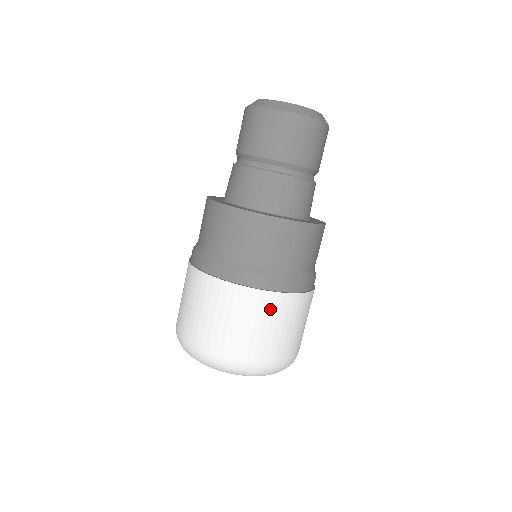
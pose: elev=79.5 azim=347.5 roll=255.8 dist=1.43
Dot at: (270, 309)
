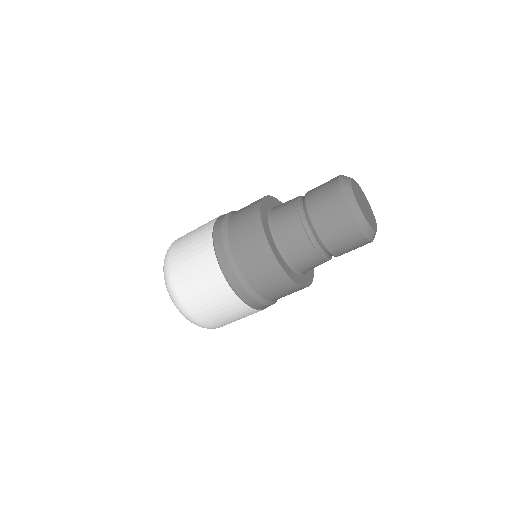
Dot at: occluded
